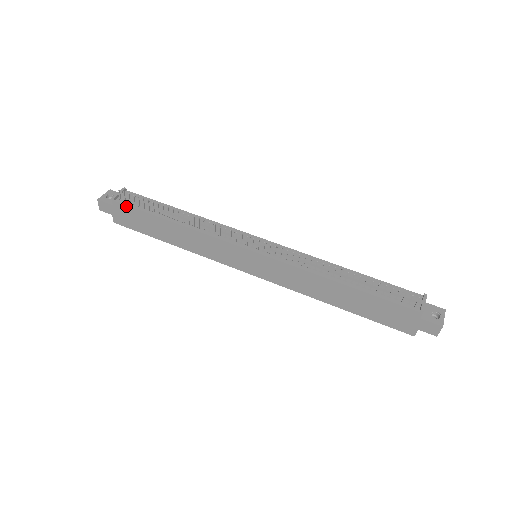
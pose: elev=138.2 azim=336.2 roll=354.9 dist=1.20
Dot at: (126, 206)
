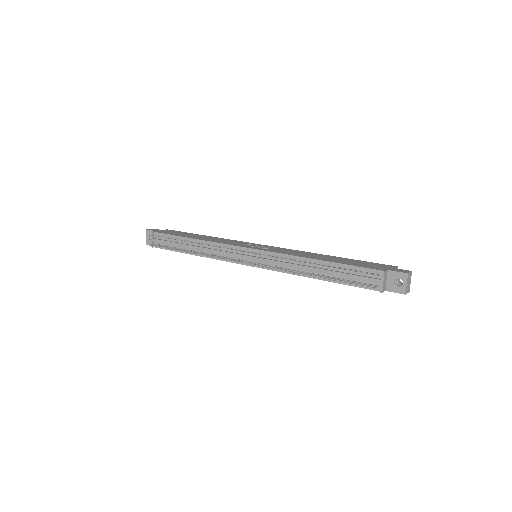
Dot at: occluded
